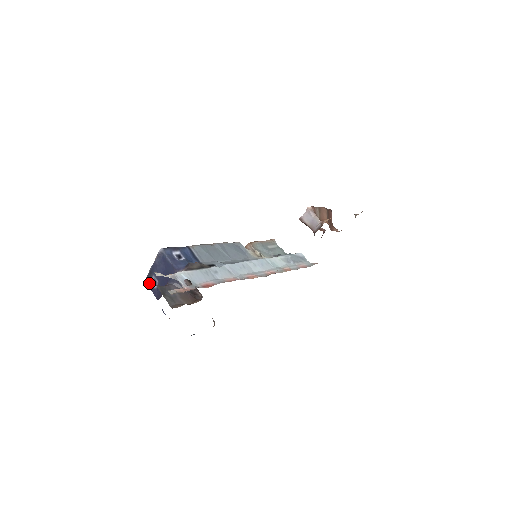
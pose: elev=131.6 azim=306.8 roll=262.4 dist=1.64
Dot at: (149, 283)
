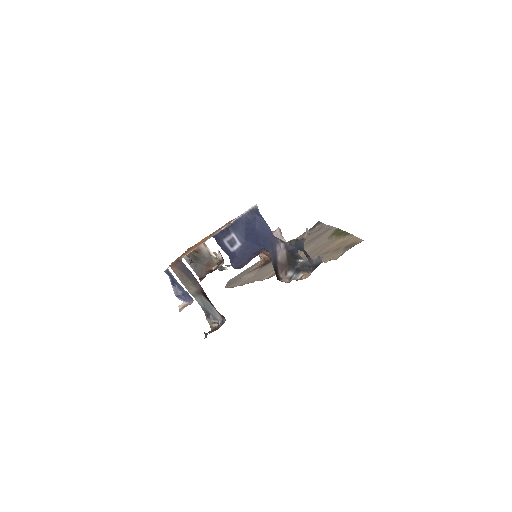
Dot at: (221, 242)
